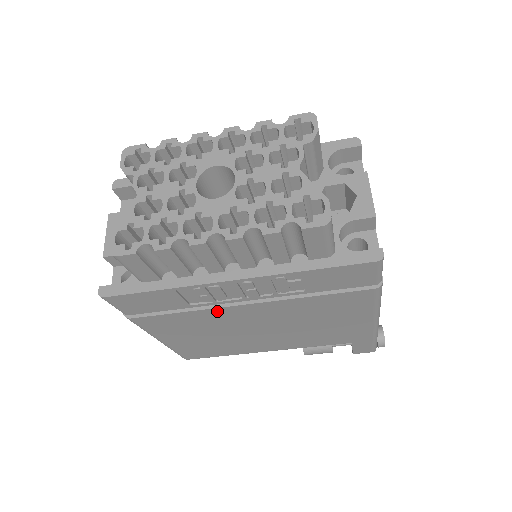
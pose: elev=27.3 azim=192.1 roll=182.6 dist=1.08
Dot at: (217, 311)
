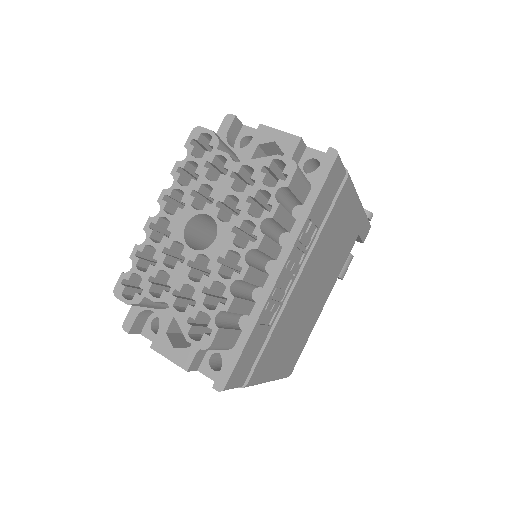
Dot at: (286, 309)
